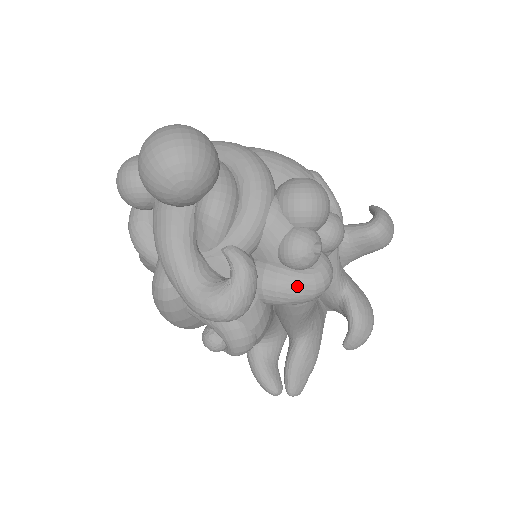
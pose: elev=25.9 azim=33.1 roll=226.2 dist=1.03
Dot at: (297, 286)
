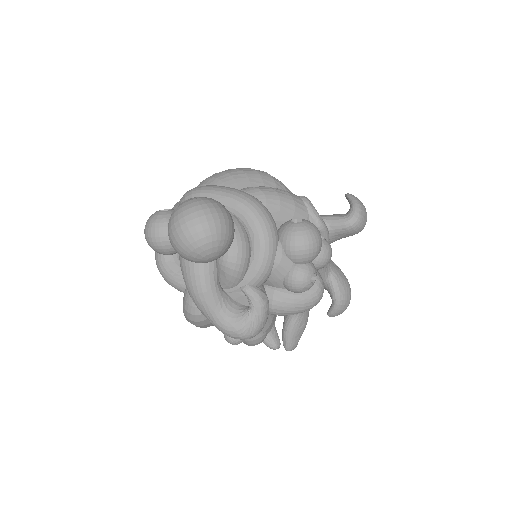
Dot at: (299, 305)
